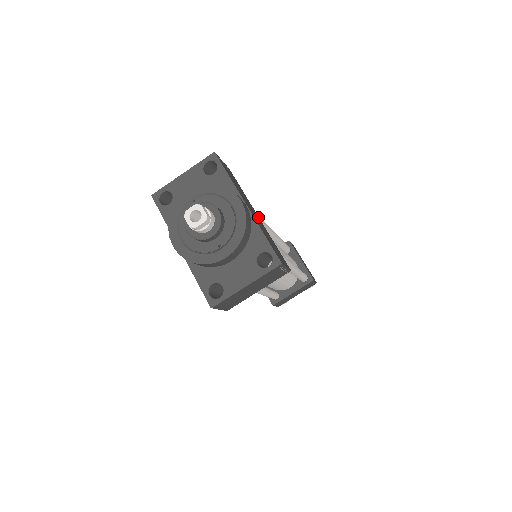
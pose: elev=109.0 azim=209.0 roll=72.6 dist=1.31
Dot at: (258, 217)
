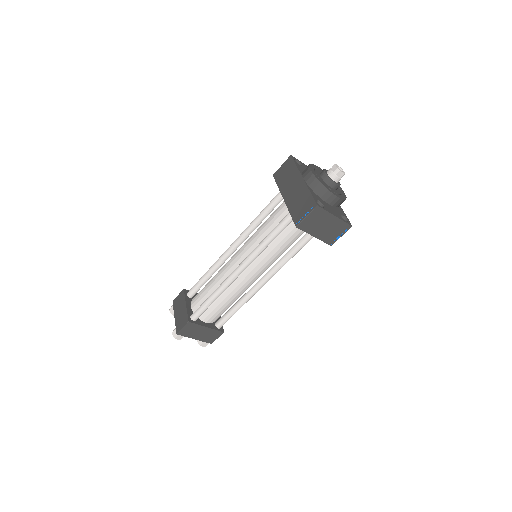
Dot at: occluded
